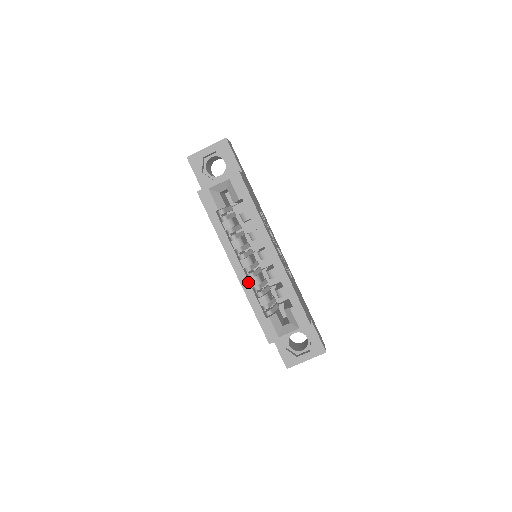
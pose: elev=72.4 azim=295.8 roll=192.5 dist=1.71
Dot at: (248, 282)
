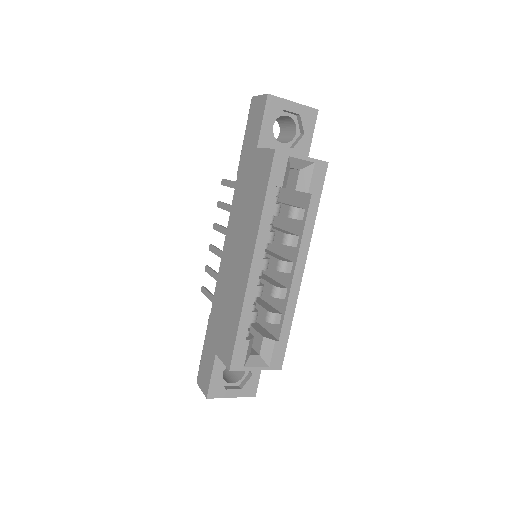
Dot at: (256, 289)
